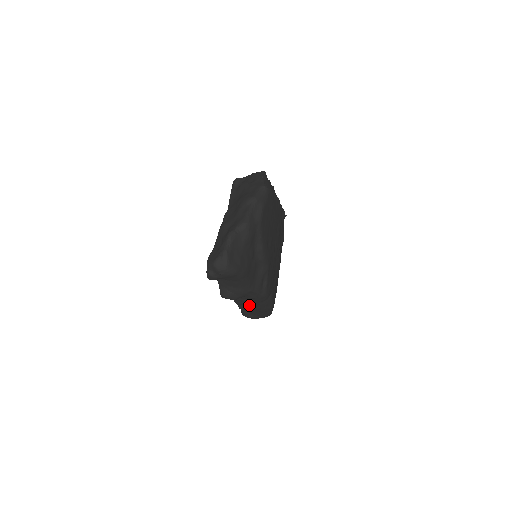
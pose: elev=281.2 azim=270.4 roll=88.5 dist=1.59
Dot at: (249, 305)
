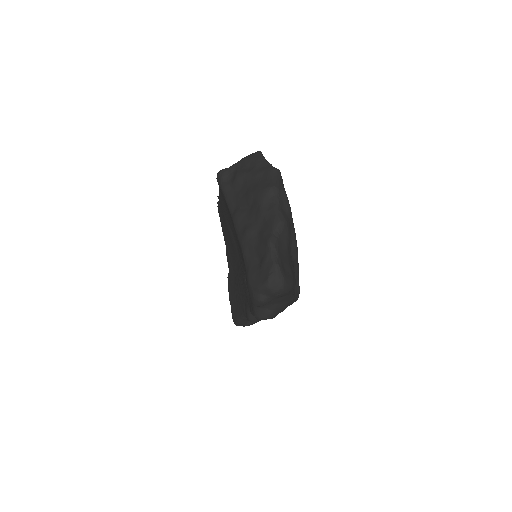
Dot at: occluded
